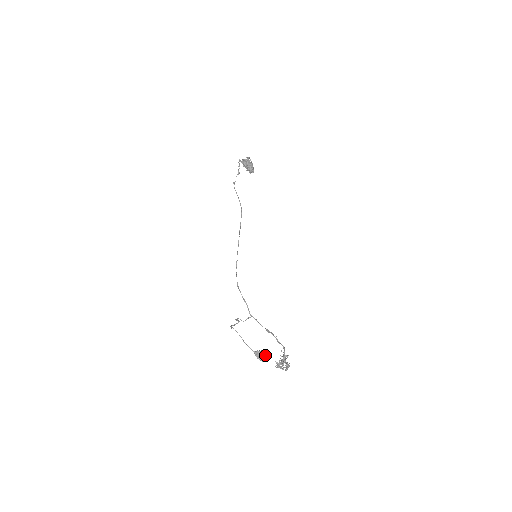
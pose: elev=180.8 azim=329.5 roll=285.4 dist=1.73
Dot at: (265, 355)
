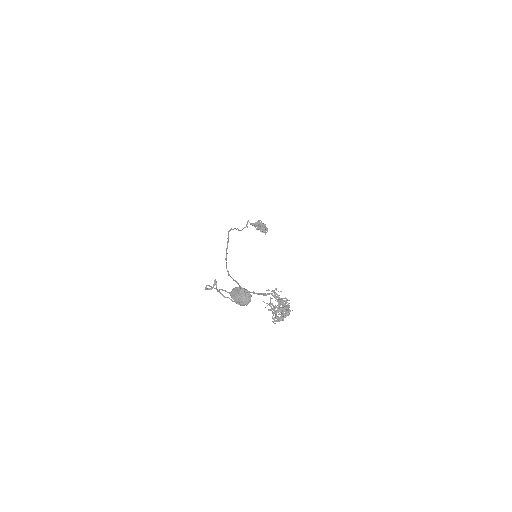
Dot at: (243, 290)
